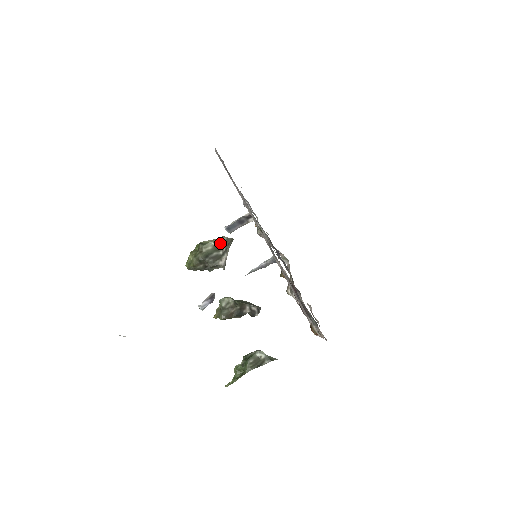
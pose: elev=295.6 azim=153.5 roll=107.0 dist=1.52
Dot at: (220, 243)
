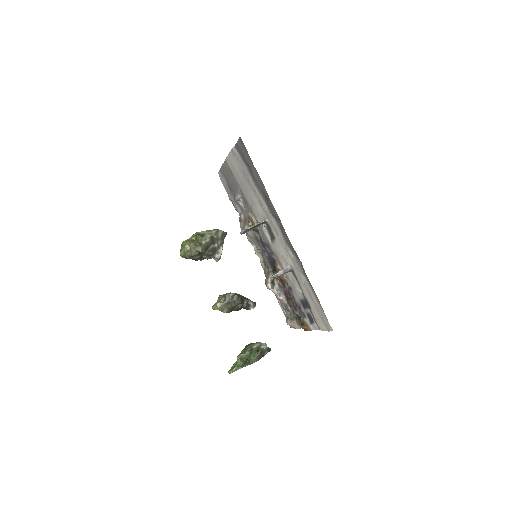
Dot at: (217, 236)
